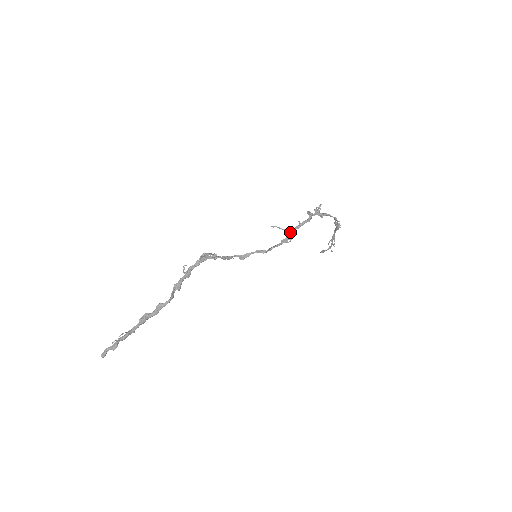
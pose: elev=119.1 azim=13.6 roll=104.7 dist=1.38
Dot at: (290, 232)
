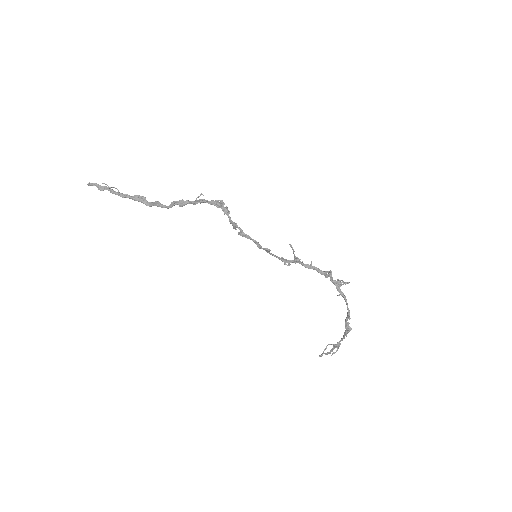
Dot at: (296, 260)
